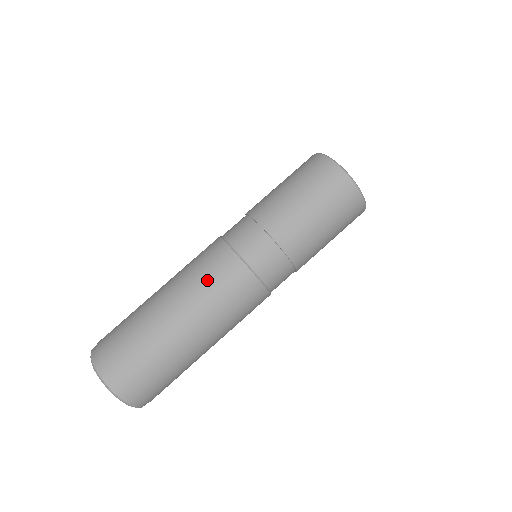
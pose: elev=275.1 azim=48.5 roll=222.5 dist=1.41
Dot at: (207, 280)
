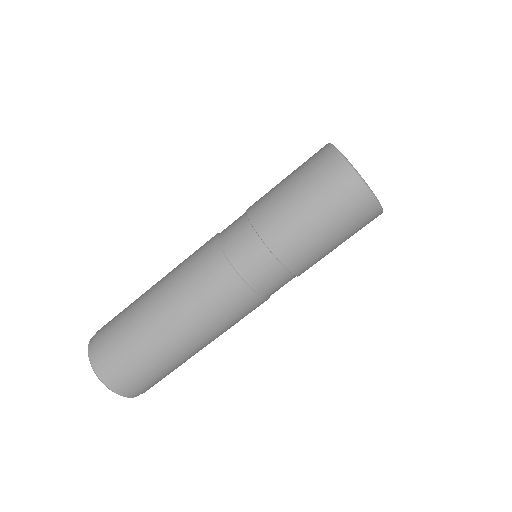
Dot at: (195, 283)
